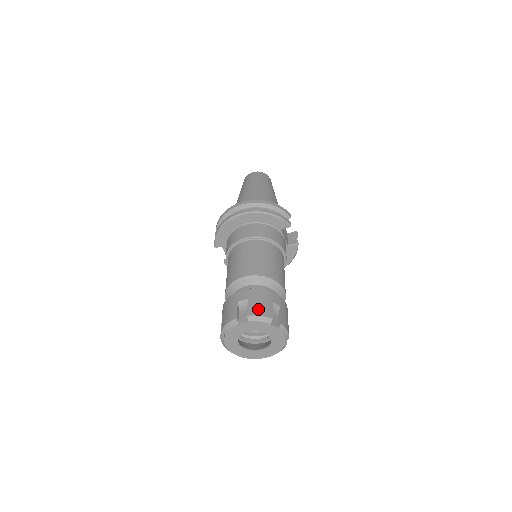
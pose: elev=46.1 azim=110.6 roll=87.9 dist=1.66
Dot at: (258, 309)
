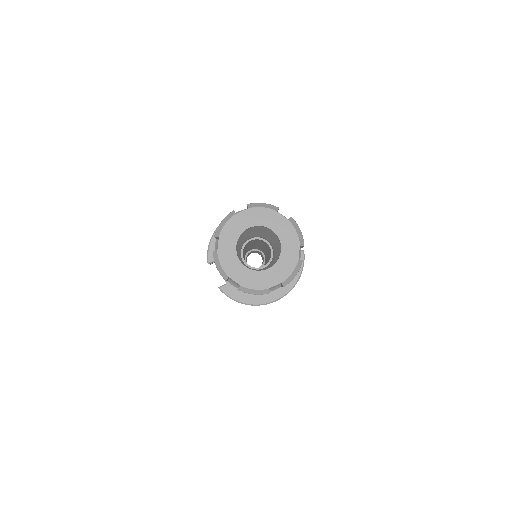
Dot at: occluded
